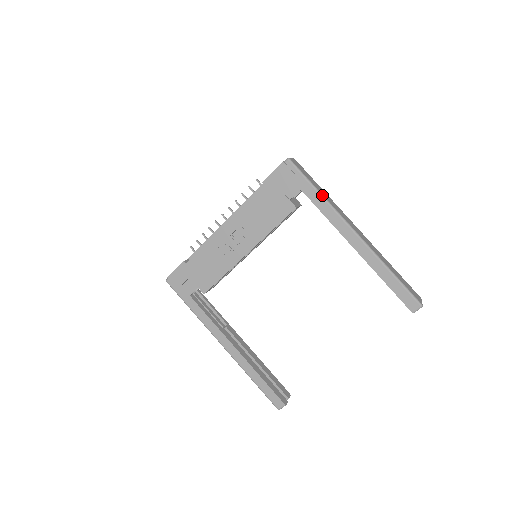
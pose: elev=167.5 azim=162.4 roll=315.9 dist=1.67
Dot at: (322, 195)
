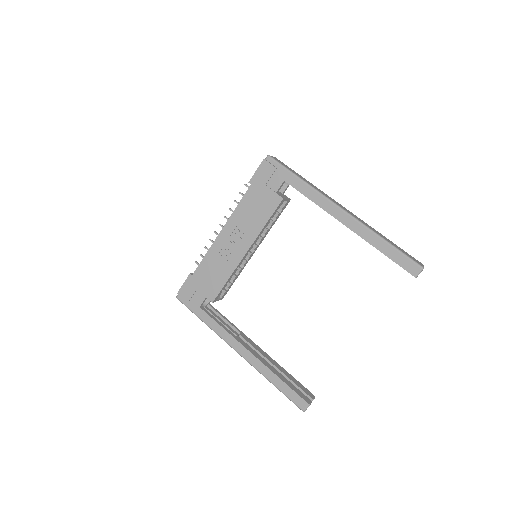
Dot at: (304, 181)
